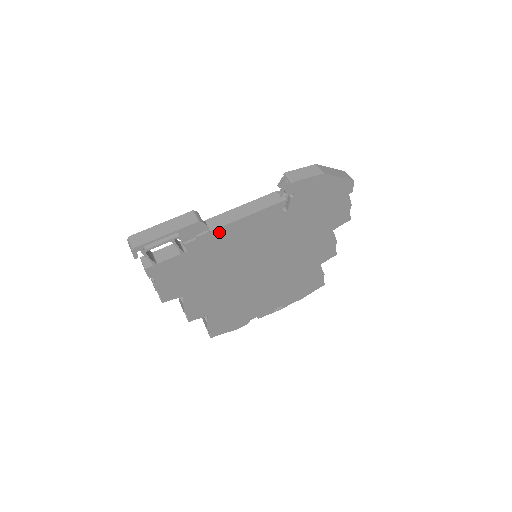
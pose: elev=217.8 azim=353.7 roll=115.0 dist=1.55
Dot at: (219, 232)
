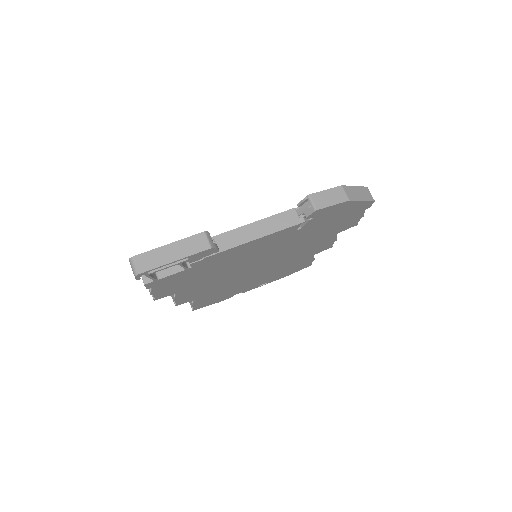
Dot at: (228, 251)
